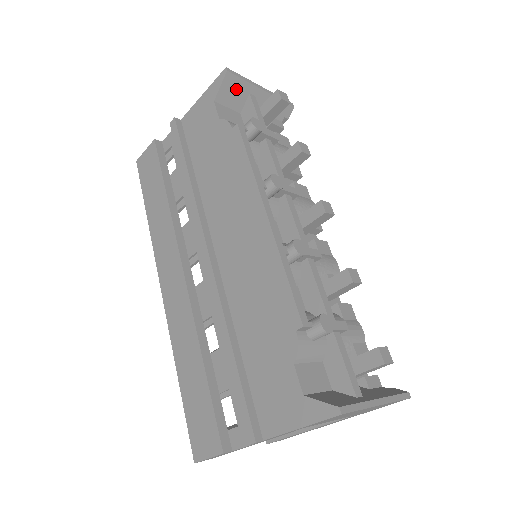
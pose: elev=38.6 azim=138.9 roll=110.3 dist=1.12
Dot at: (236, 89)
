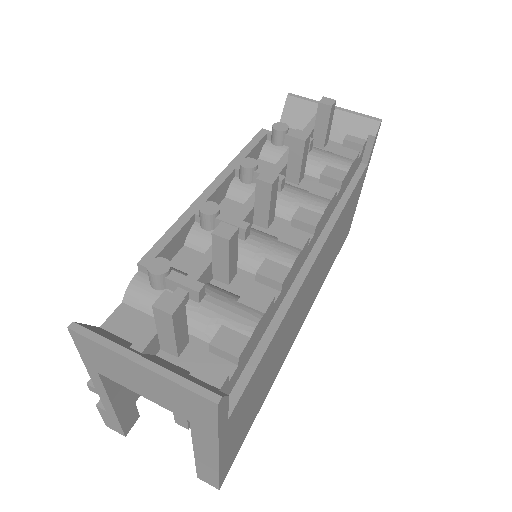
Dot at: (301, 111)
